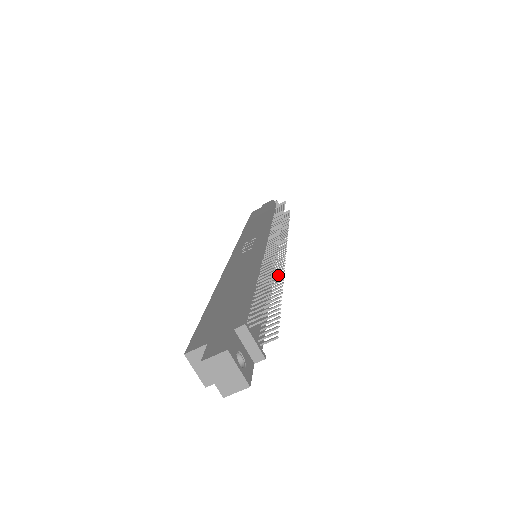
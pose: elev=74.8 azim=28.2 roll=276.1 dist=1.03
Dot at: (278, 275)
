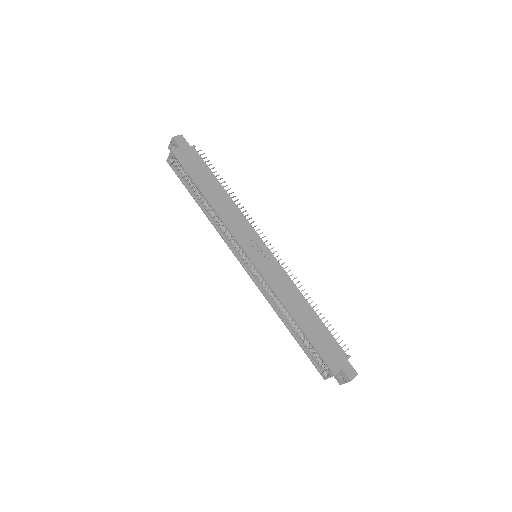
Dot at: occluded
